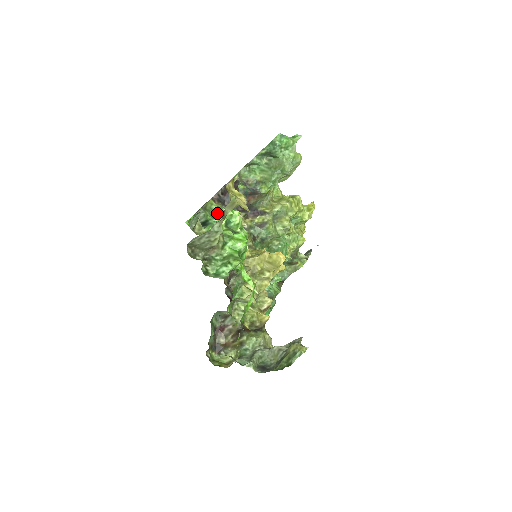
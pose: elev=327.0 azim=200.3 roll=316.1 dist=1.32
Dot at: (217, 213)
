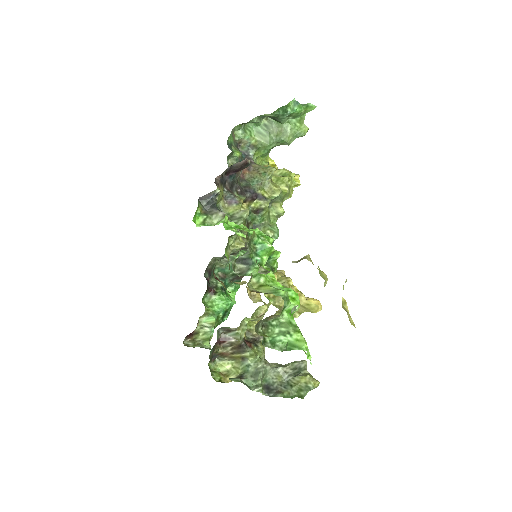
Dot at: (259, 248)
